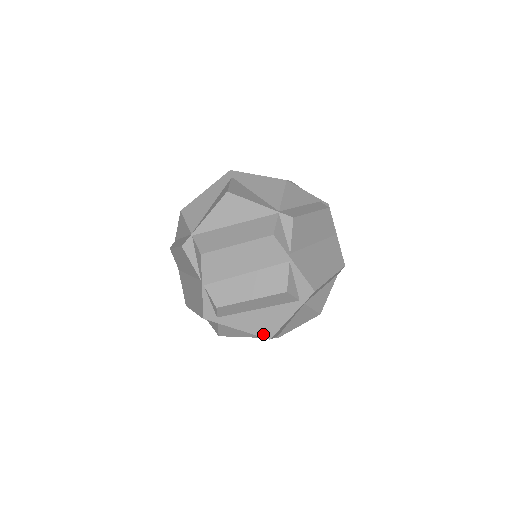
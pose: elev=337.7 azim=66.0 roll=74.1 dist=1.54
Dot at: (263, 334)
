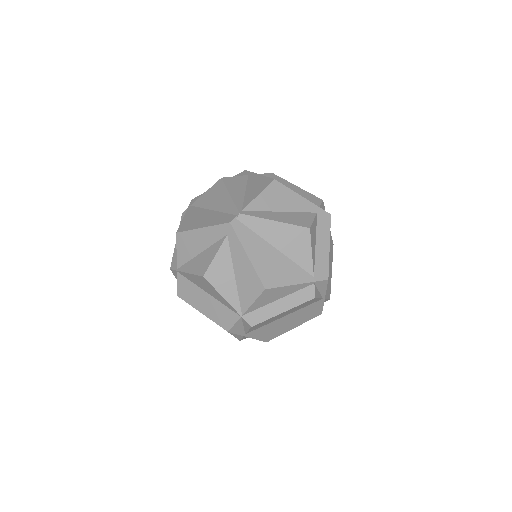
Dot at: occluded
